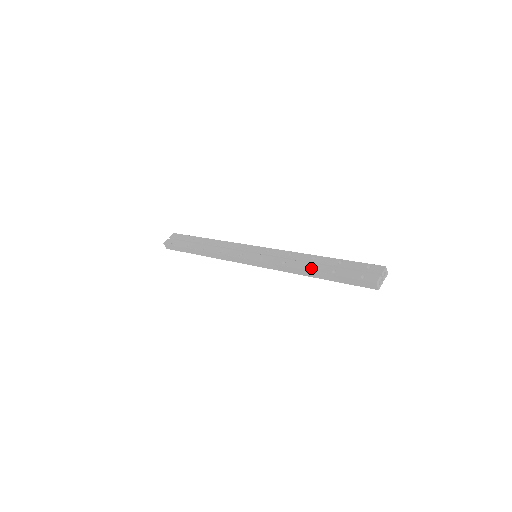
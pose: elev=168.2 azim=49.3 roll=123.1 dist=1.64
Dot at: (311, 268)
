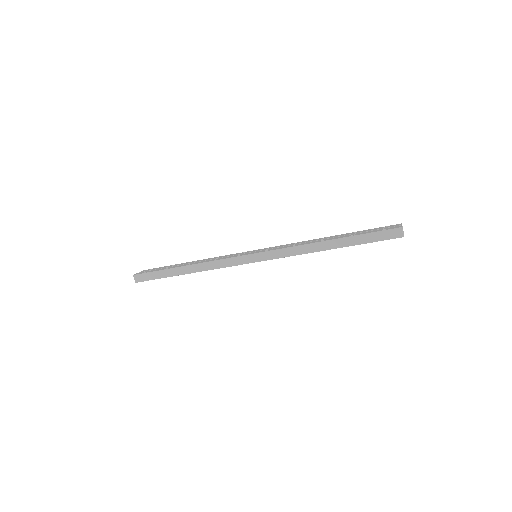
Dot at: (327, 239)
